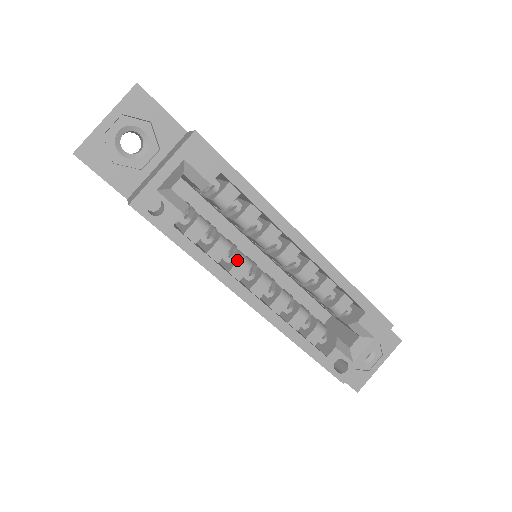
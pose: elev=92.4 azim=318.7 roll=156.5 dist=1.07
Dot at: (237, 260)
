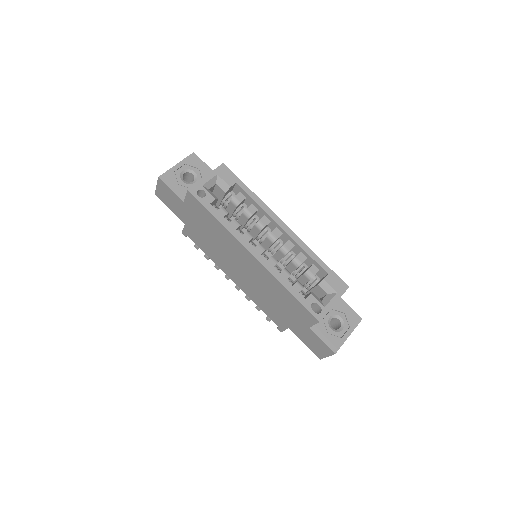
Dot at: (245, 233)
